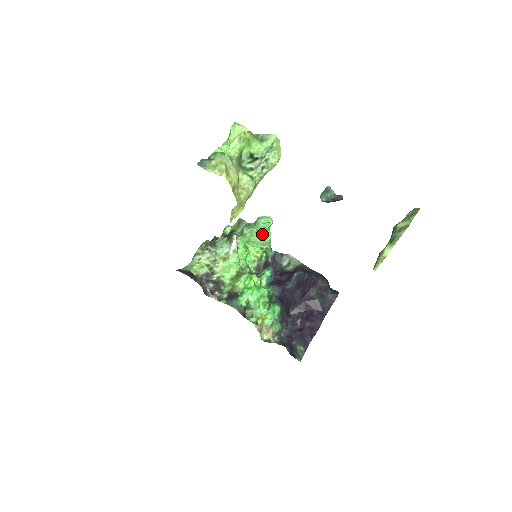
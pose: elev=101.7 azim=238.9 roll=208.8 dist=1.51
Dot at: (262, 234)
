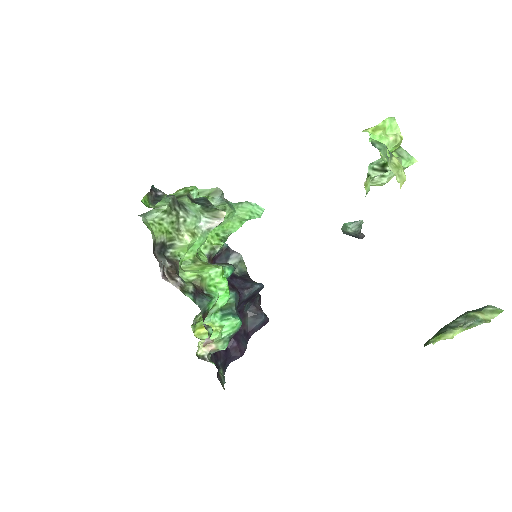
Dot at: (236, 221)
